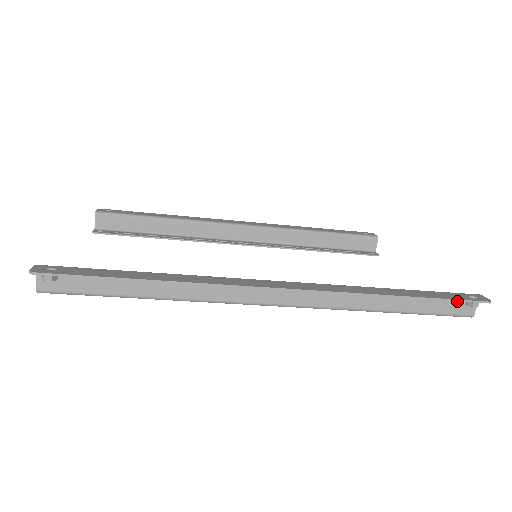
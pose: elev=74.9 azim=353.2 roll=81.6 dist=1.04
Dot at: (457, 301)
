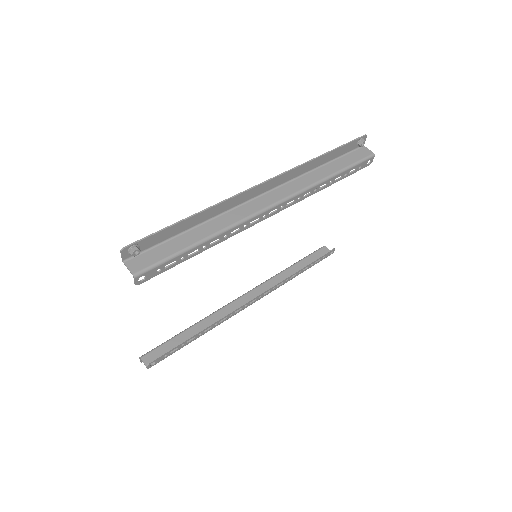
Dot at: (351, 142)
